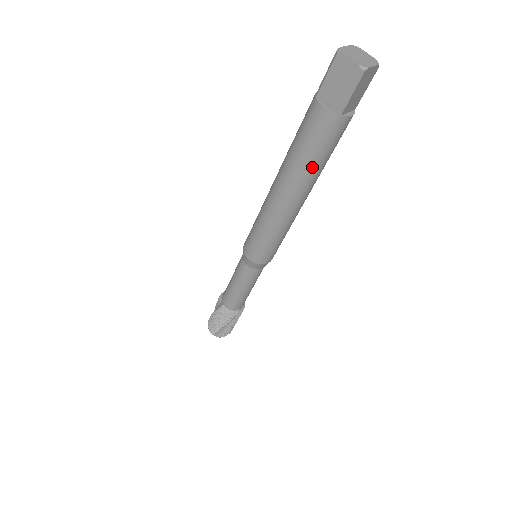
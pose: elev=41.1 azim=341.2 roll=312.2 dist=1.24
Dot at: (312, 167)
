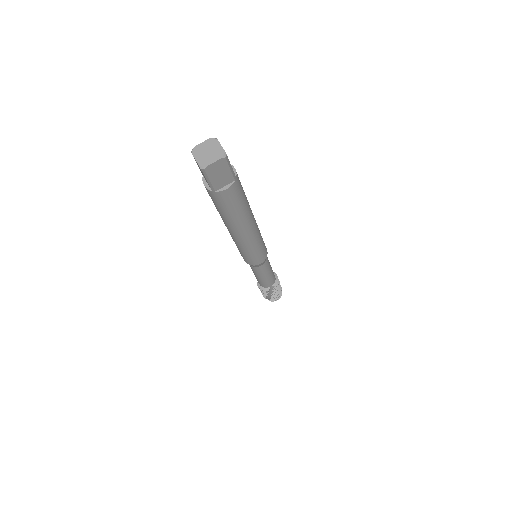
Dot at: (228, 217)
